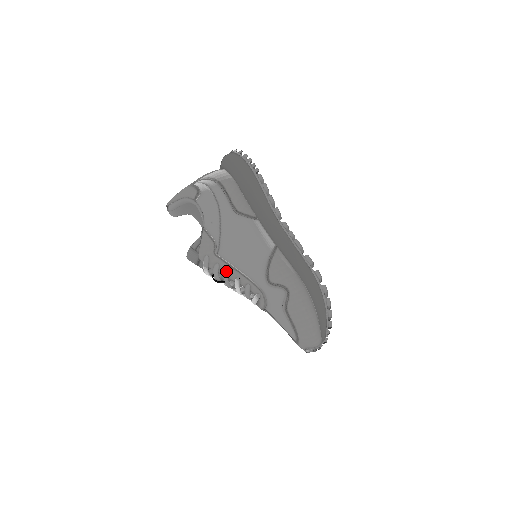
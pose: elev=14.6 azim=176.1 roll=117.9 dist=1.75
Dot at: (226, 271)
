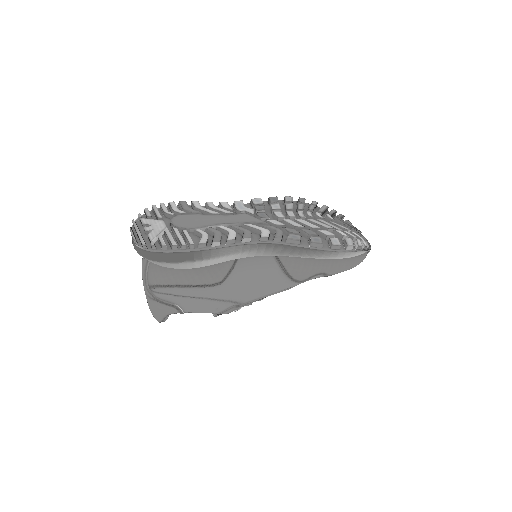
Dot at: occluded
